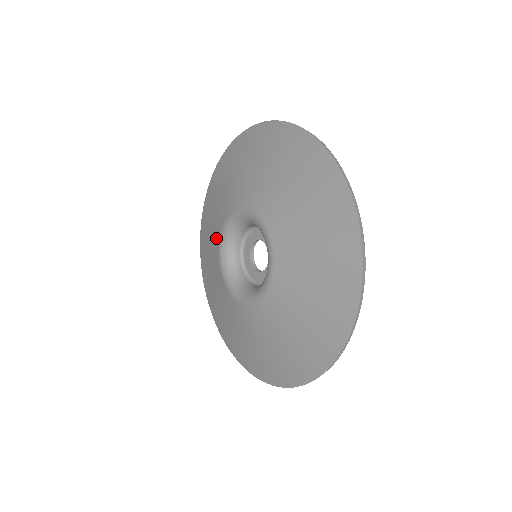
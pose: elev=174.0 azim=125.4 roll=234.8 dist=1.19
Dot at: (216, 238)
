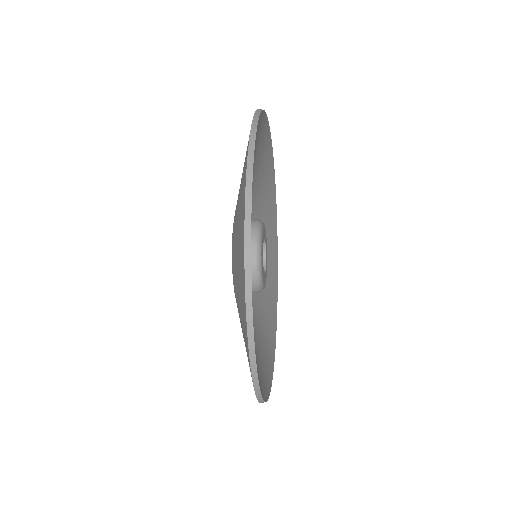
Dot at: occluded
